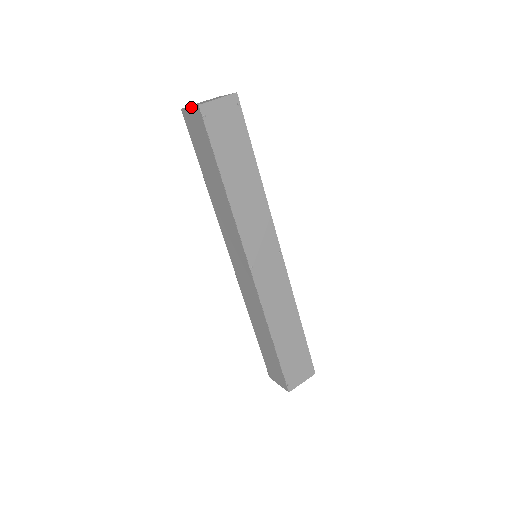
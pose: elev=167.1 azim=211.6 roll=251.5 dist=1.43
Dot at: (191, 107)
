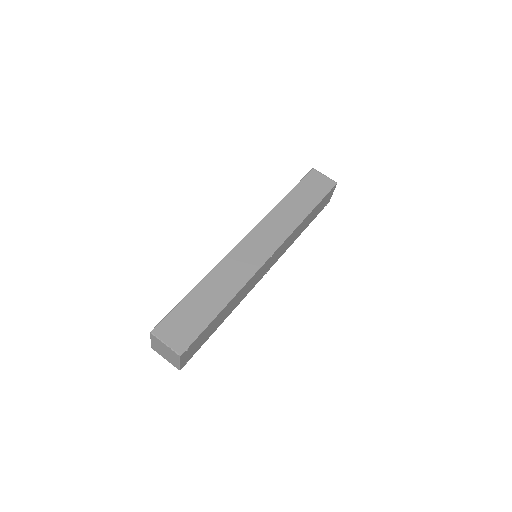
Dot at: (168, 361)
